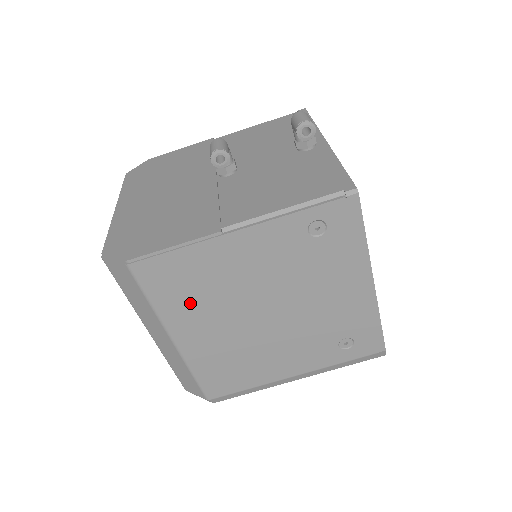
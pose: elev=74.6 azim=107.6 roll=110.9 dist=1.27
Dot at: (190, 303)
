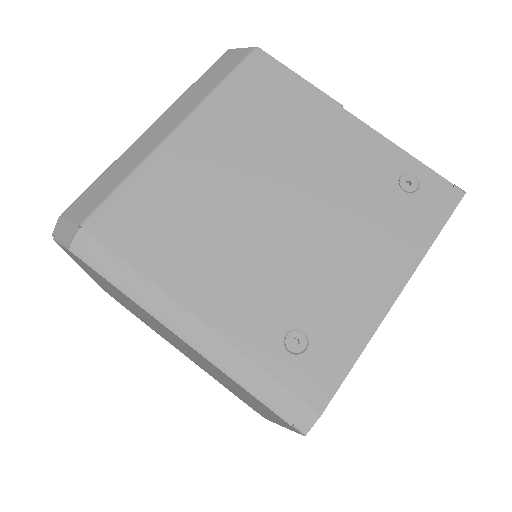
Dot at: (244, 119)
